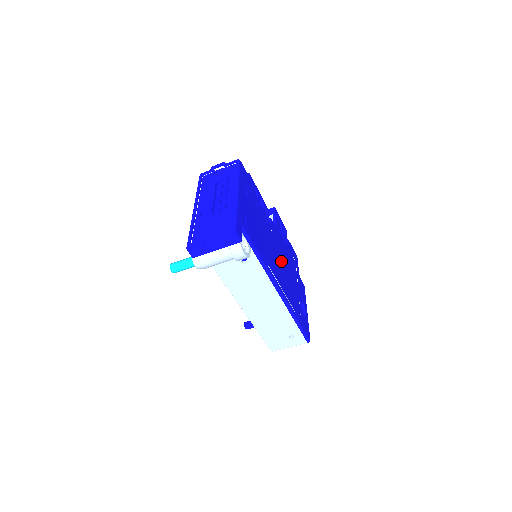
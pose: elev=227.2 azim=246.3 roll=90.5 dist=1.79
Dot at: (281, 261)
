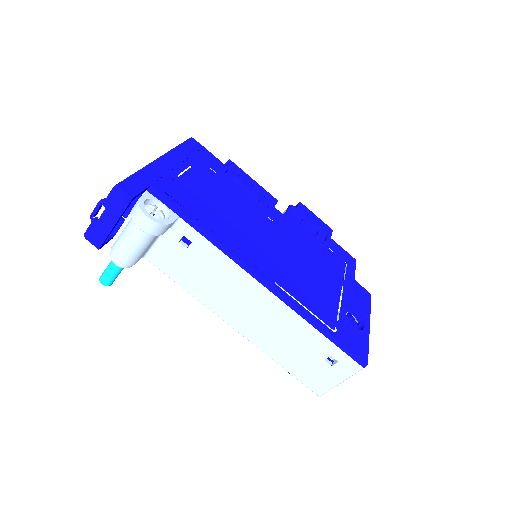
Dot at: (286, 250)
